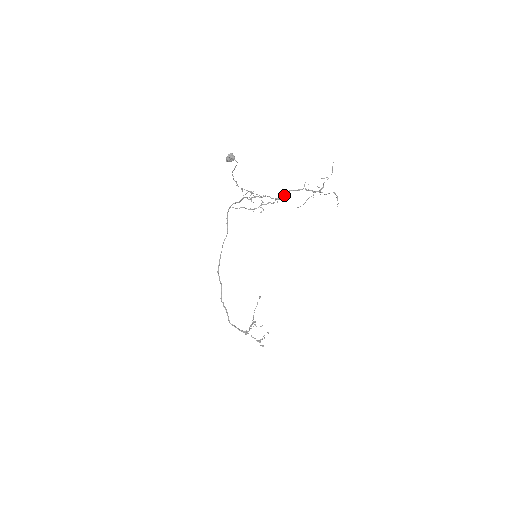
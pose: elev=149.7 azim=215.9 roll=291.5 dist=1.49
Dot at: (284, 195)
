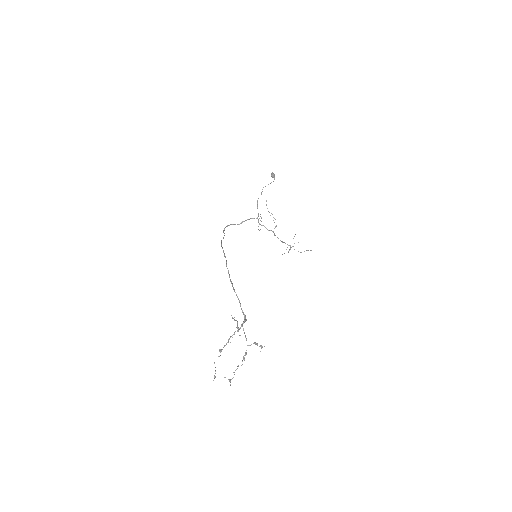
Dot at: (274, 234)
